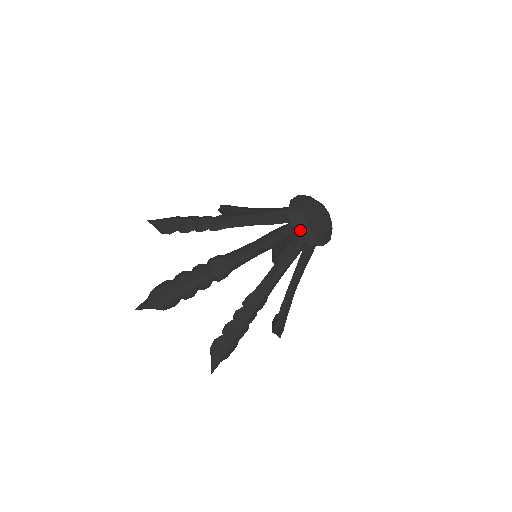
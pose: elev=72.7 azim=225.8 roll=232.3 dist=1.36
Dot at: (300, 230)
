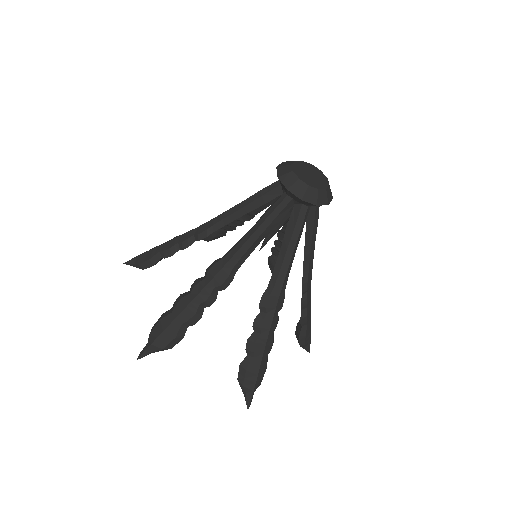
Dot at: (298, 191)
